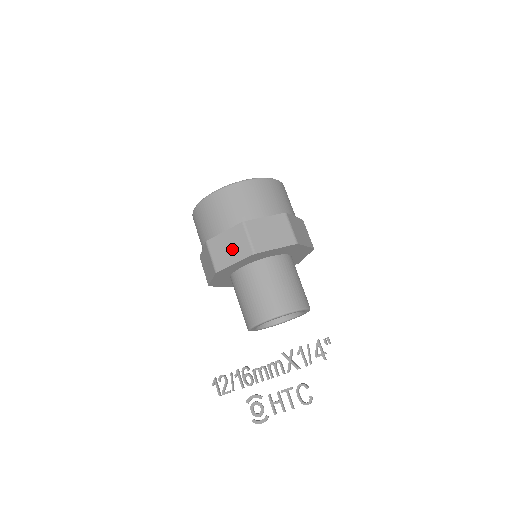
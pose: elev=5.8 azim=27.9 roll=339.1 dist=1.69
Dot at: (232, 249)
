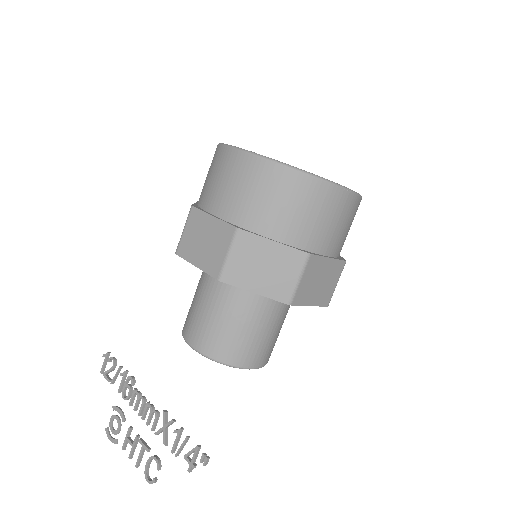
Dot at: (205, 247)
